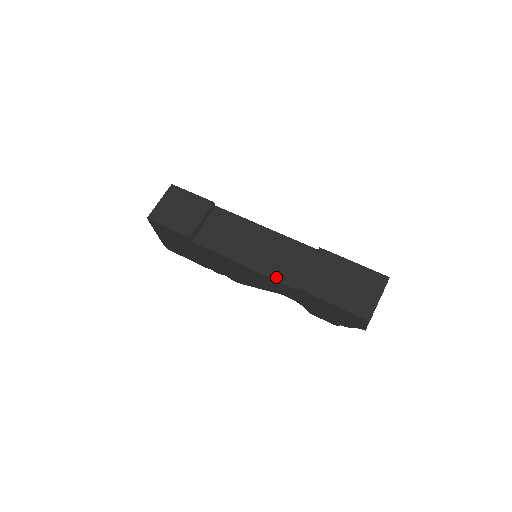
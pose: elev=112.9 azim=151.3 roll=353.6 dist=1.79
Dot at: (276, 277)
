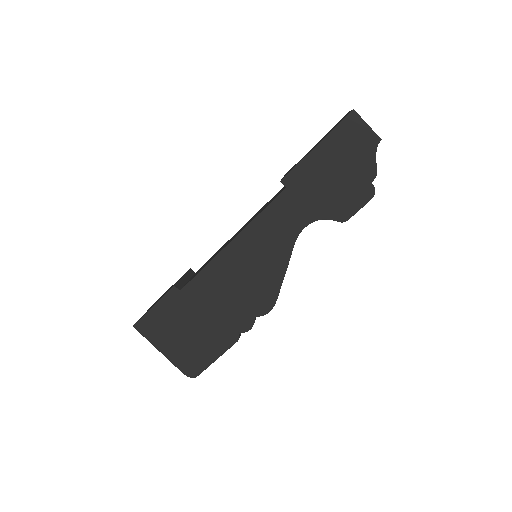
Dot at: (263, 209)
